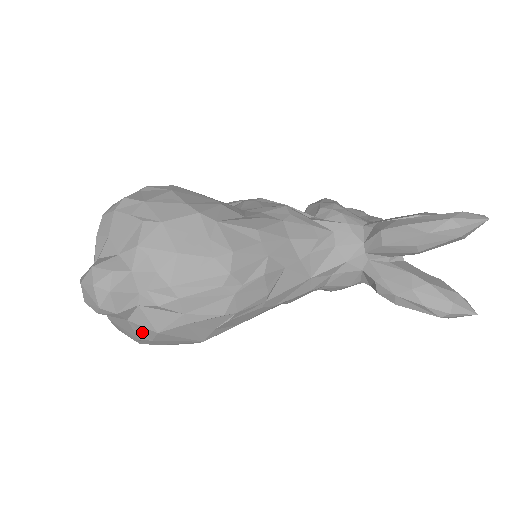
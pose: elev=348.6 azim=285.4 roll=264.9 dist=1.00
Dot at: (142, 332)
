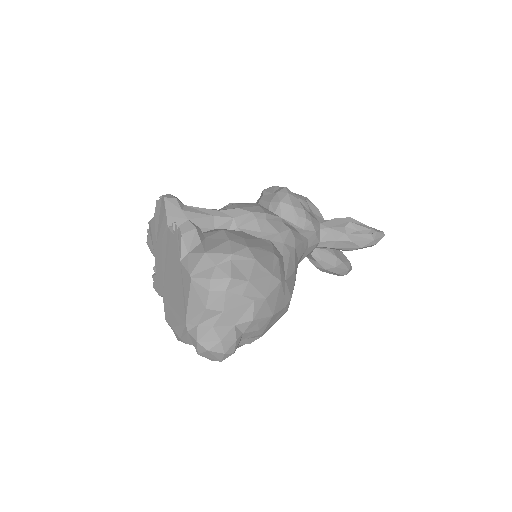
Dot at: occluded
